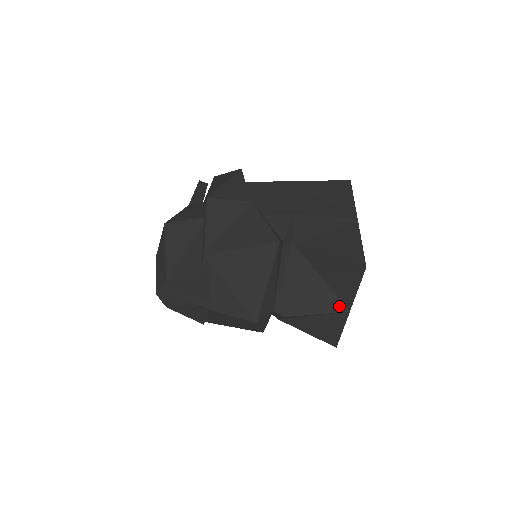
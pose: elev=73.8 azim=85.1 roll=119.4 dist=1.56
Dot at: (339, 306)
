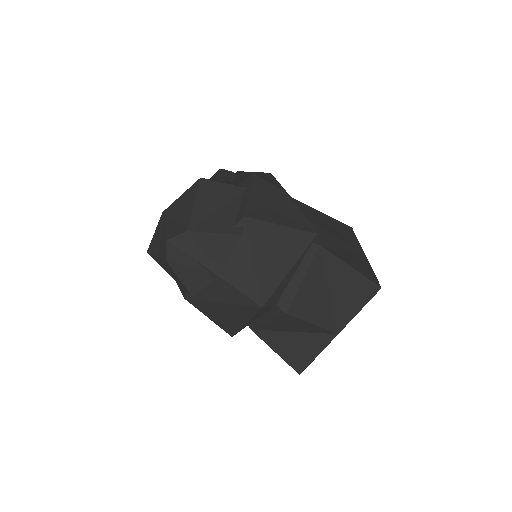
Dot at: (332, 324)
